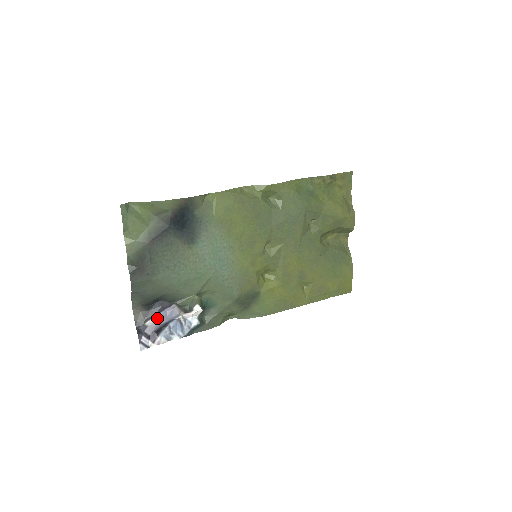
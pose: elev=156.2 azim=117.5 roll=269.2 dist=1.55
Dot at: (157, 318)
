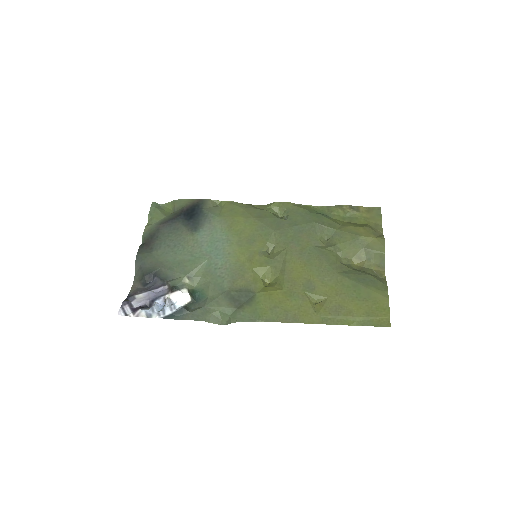
Dot at: (147, 294)
